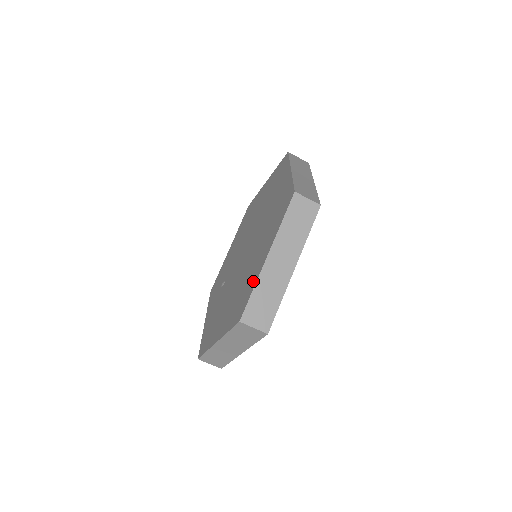
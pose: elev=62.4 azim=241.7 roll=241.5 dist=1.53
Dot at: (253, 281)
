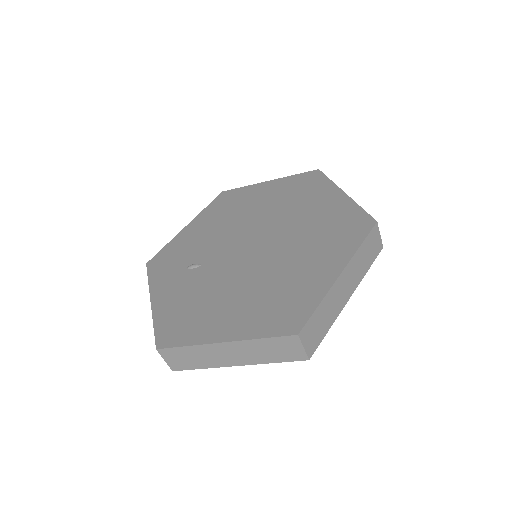
Dot at: (314, 293)
